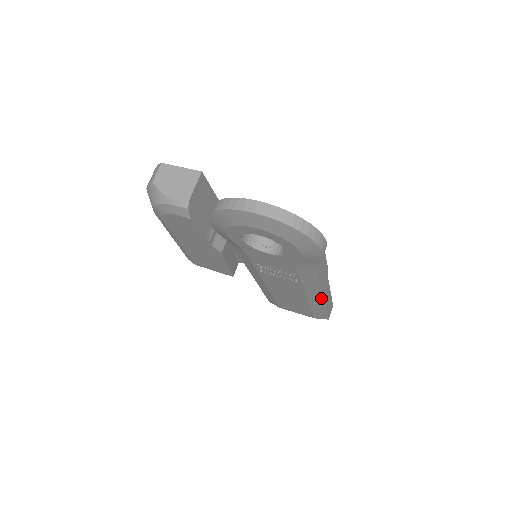
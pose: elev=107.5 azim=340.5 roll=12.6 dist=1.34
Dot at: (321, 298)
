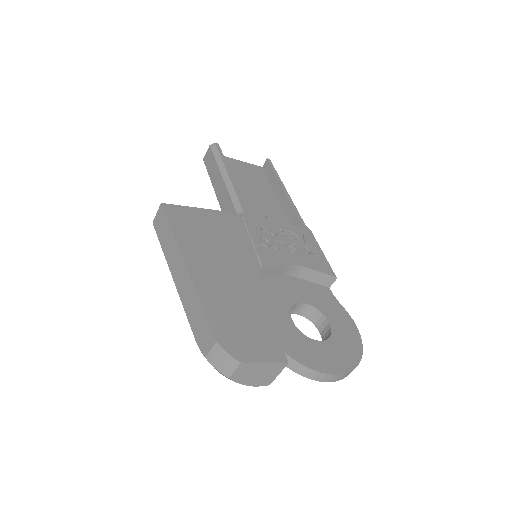
Dot at: occluded
